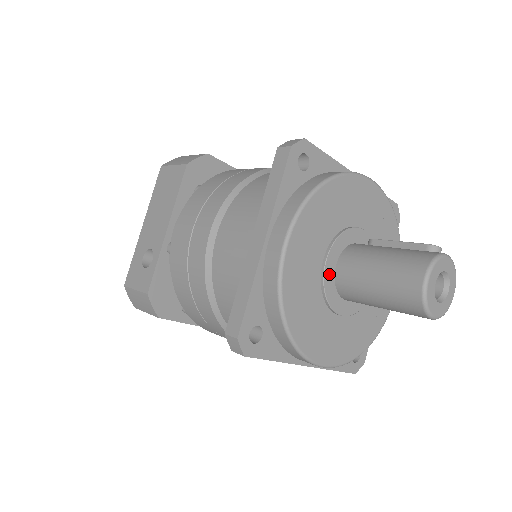
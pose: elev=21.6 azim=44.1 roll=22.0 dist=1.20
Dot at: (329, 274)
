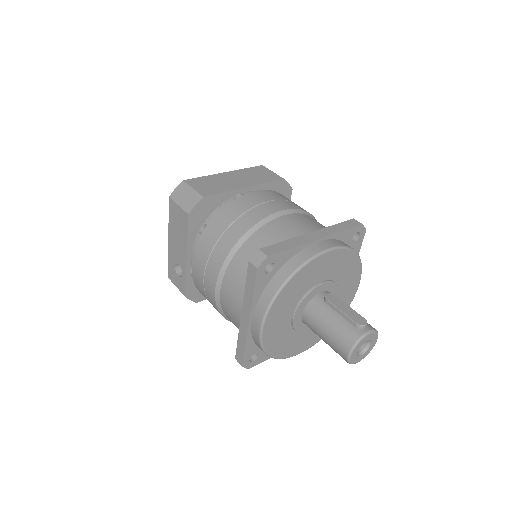
Dot at: (297, 321)
